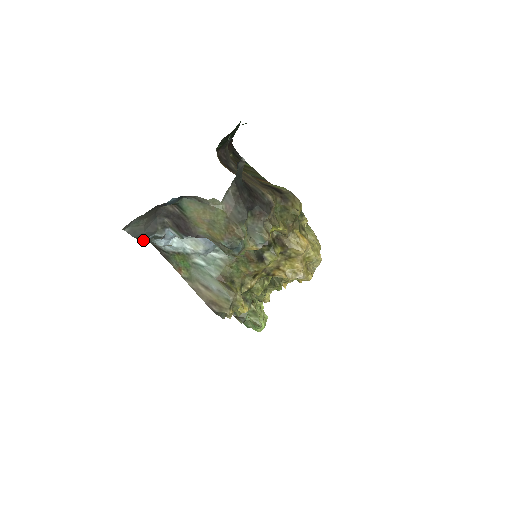
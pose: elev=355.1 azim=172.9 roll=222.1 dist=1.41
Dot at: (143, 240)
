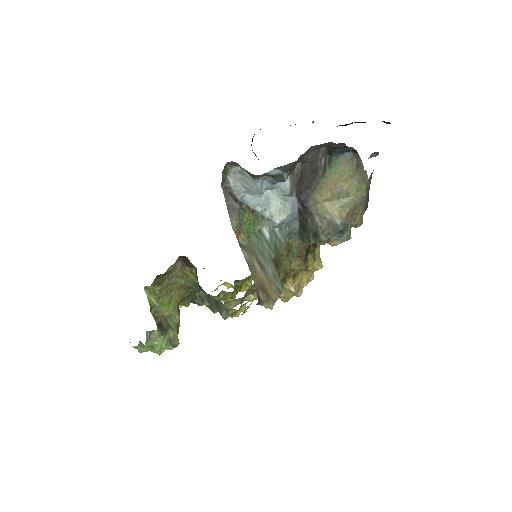
Dot at: (270, 172)
